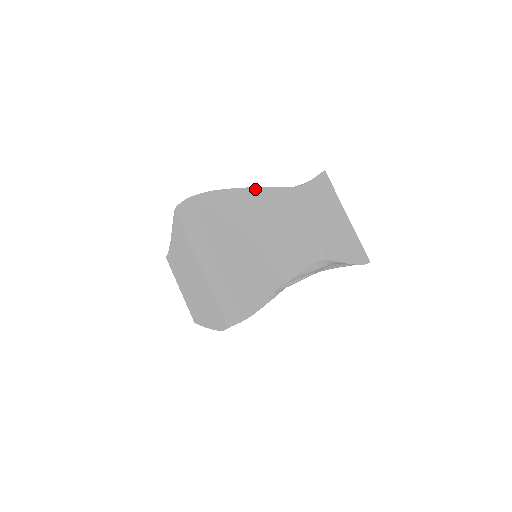
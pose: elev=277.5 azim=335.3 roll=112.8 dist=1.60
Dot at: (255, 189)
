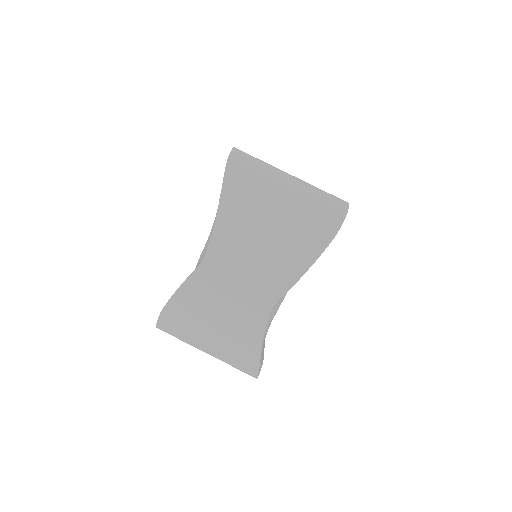
Dot at: occluded
